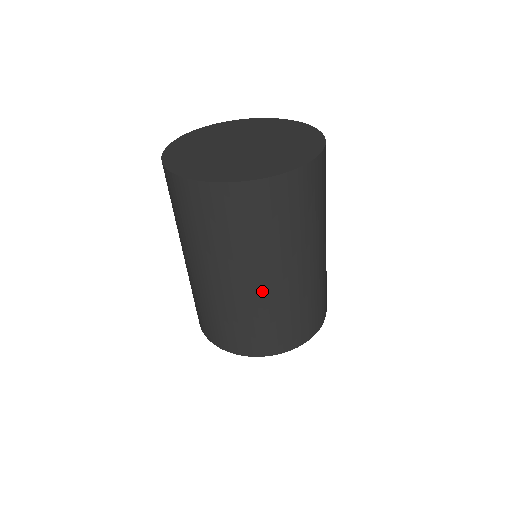
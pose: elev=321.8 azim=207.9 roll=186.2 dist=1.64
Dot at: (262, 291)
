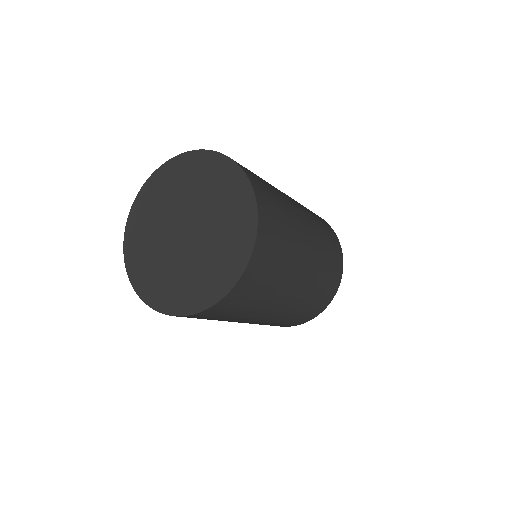
Dot at: (293, 301)
